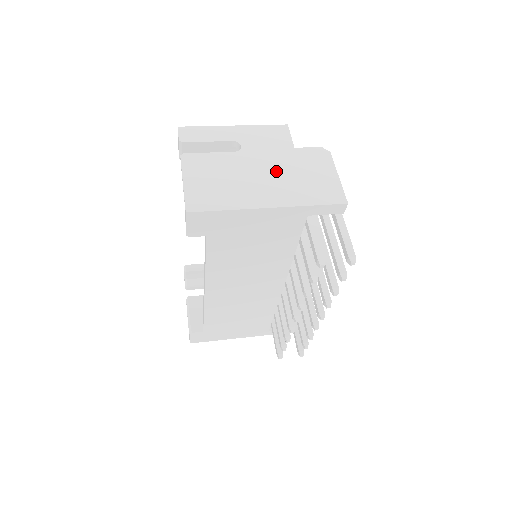
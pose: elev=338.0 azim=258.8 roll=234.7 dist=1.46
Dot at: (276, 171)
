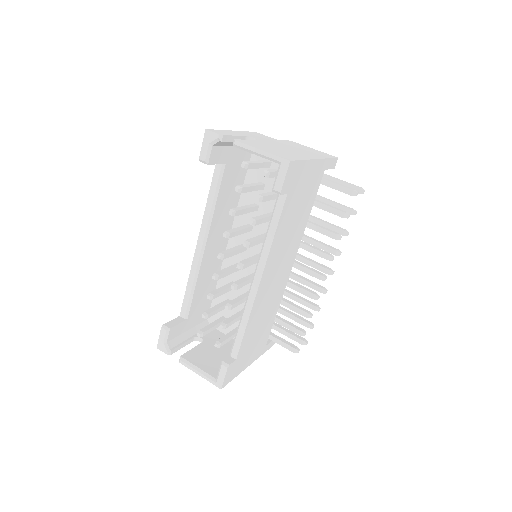
Dot at: (290, 147)
